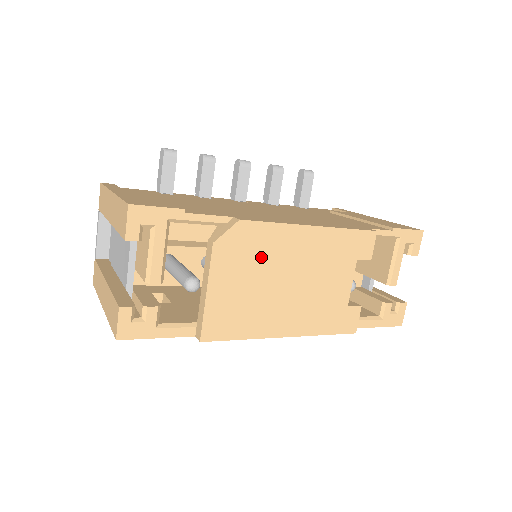
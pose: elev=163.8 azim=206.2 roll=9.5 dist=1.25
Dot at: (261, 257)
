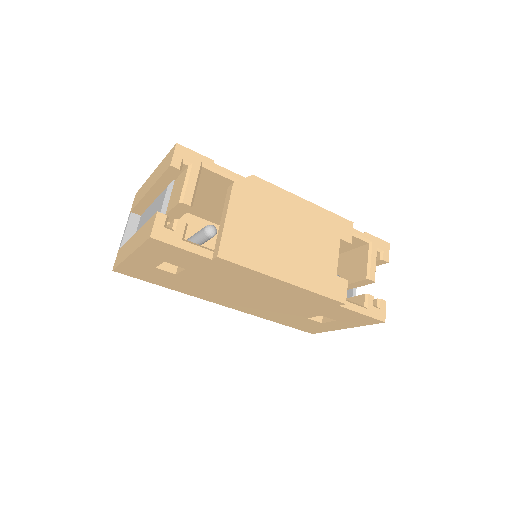
Dot at: (267, 207)
